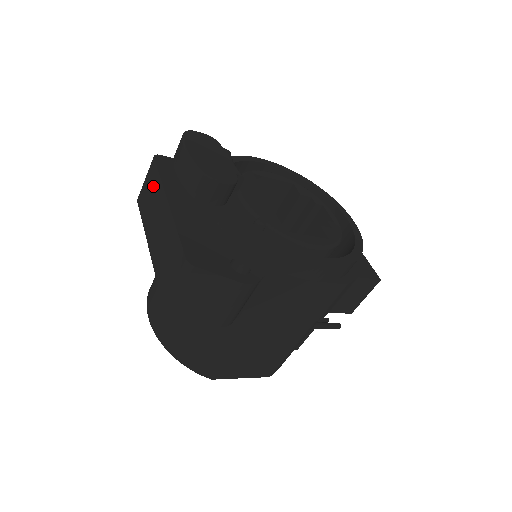
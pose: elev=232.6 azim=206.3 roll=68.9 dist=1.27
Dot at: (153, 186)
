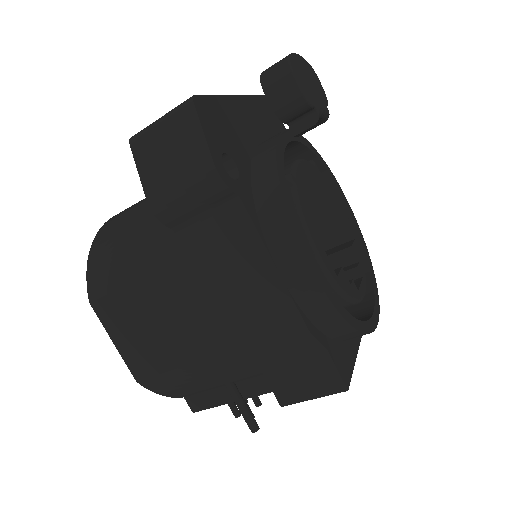
Dot at: occluded
